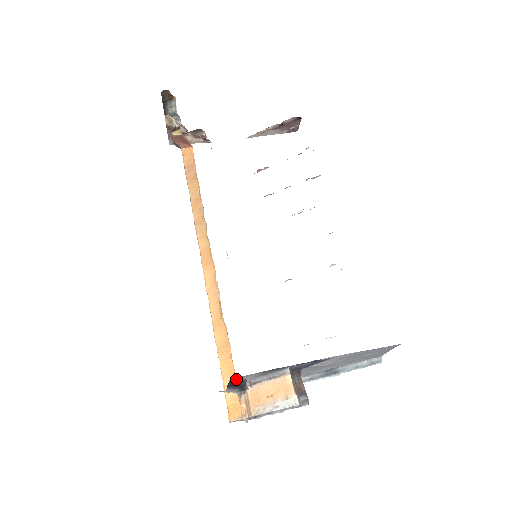
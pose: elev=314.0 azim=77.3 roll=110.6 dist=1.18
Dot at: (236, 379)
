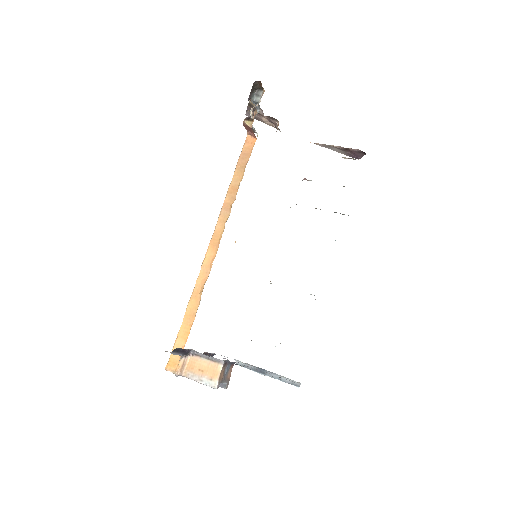
Dot at: occluded
